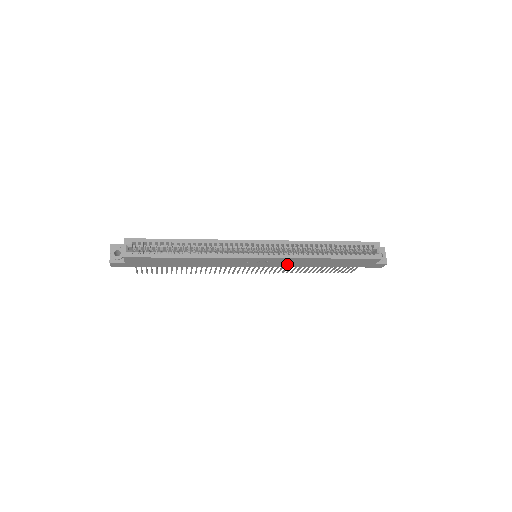
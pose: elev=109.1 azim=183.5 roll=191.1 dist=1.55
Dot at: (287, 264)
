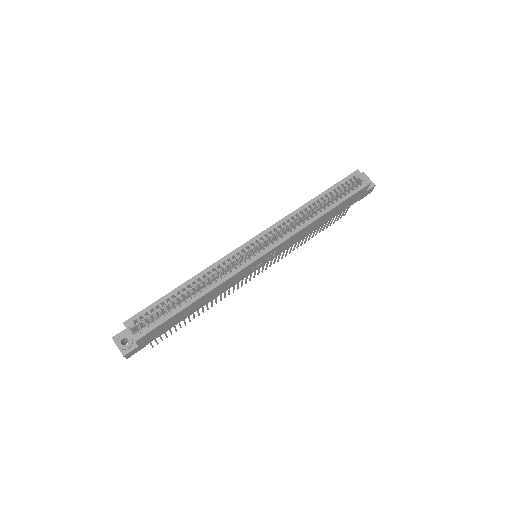
Dot at: (289, 245)
